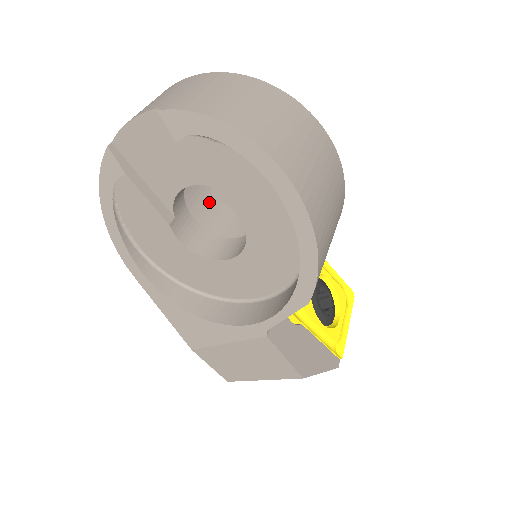
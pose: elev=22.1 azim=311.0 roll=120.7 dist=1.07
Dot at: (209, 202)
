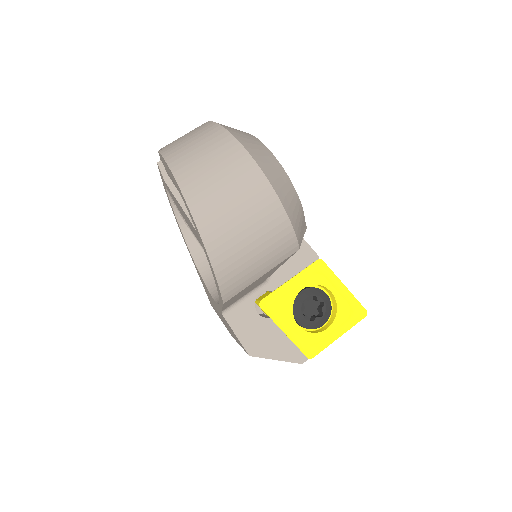
Dot at: occluded
